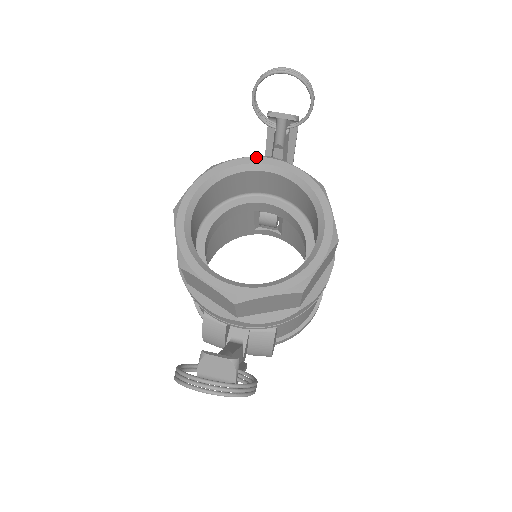
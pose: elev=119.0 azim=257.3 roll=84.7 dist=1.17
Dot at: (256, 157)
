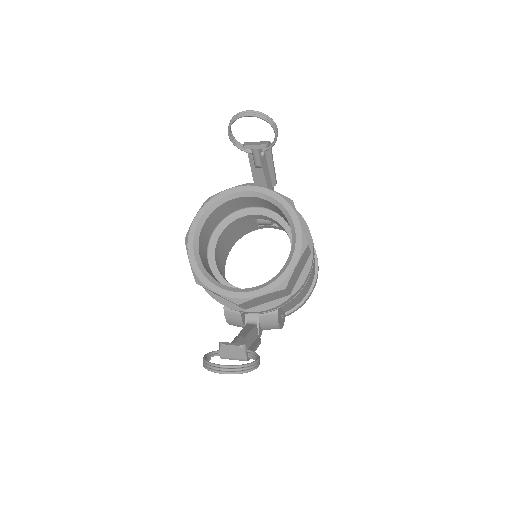
Dot at: (238, 187)
